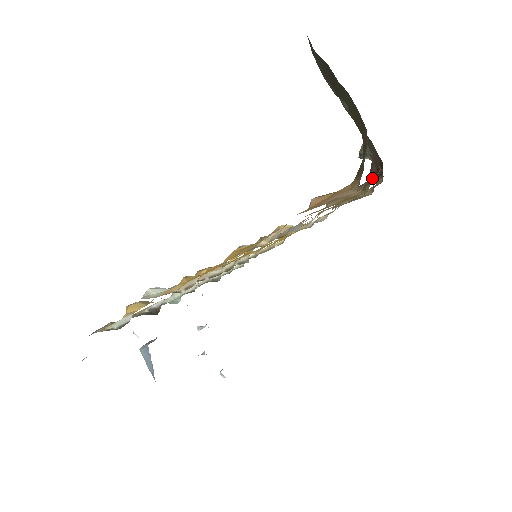
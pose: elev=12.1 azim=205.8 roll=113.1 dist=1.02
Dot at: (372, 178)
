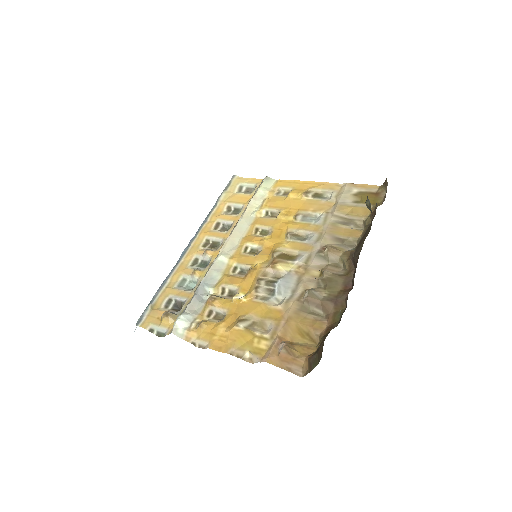
Dot at: (338, 306)
